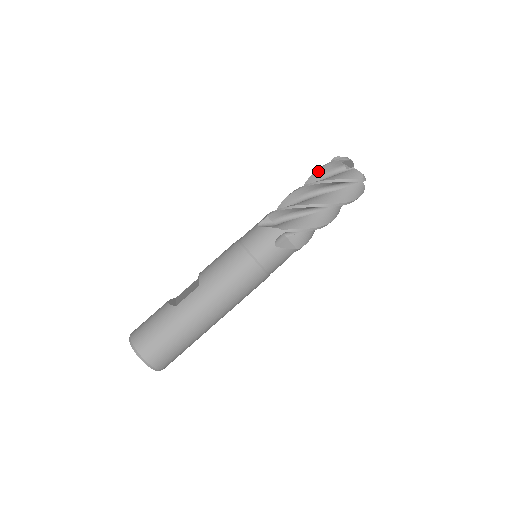
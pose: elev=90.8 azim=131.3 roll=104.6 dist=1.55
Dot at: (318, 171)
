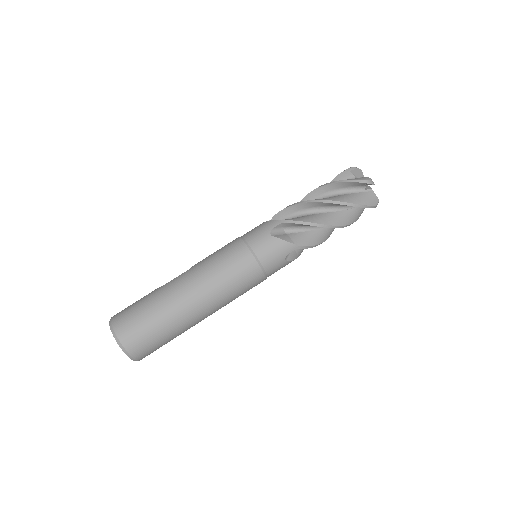
Dot at: occluded
